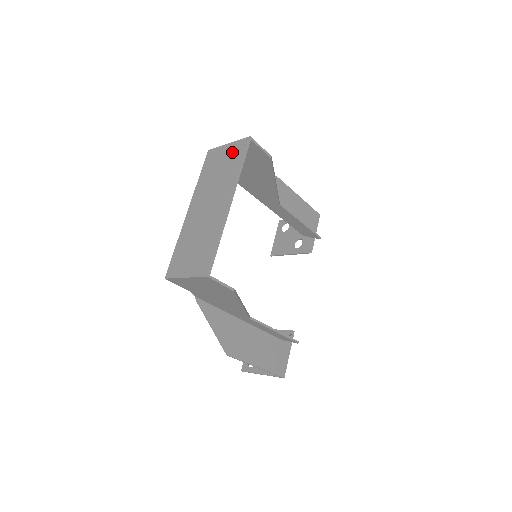
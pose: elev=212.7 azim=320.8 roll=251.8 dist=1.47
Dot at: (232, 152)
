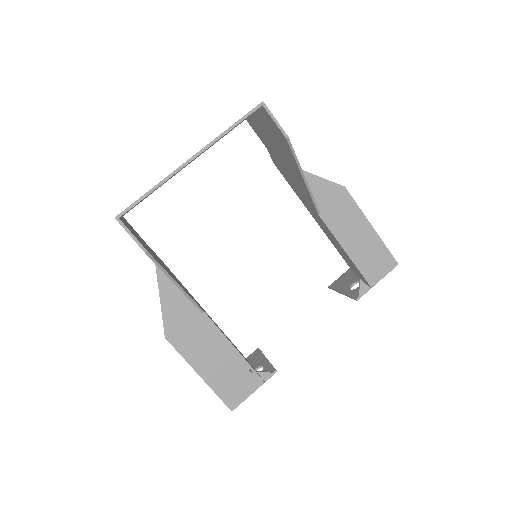
Dot at: occluded
